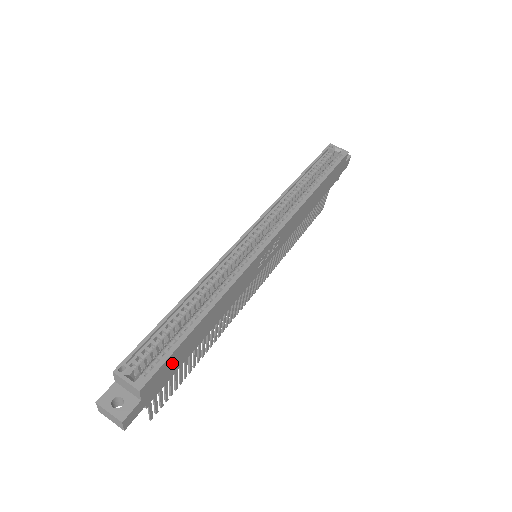
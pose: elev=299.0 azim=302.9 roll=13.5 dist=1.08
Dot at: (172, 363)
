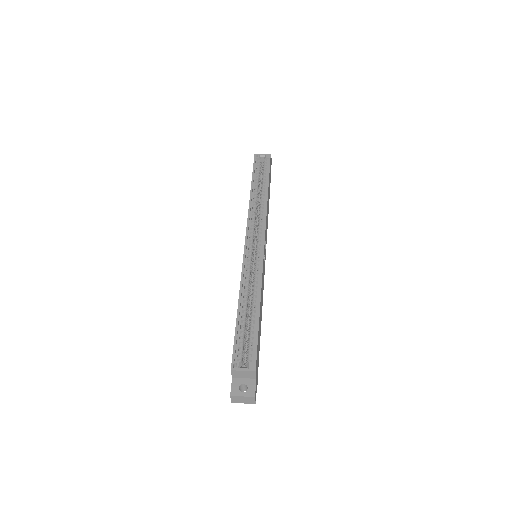
Dot at: (258, 348)
